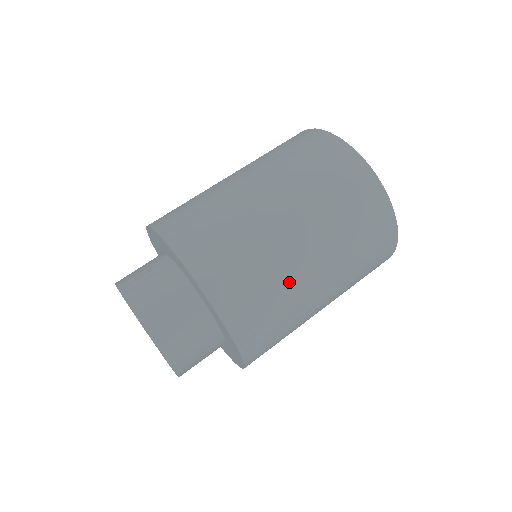
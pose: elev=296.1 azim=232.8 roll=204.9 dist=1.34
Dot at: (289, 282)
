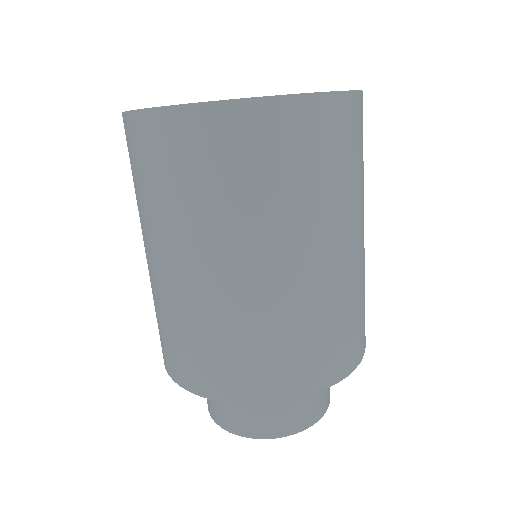
Dot at: (320, 300)
